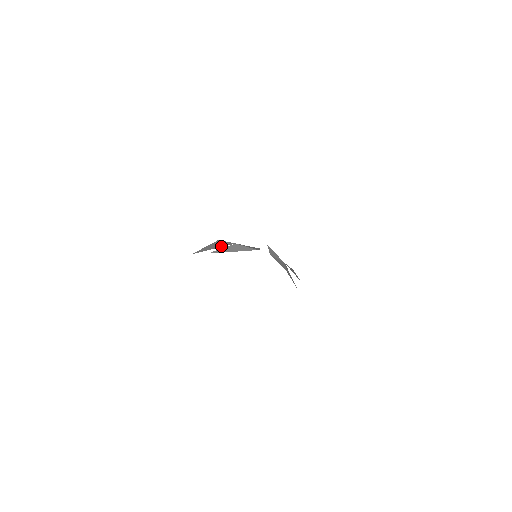
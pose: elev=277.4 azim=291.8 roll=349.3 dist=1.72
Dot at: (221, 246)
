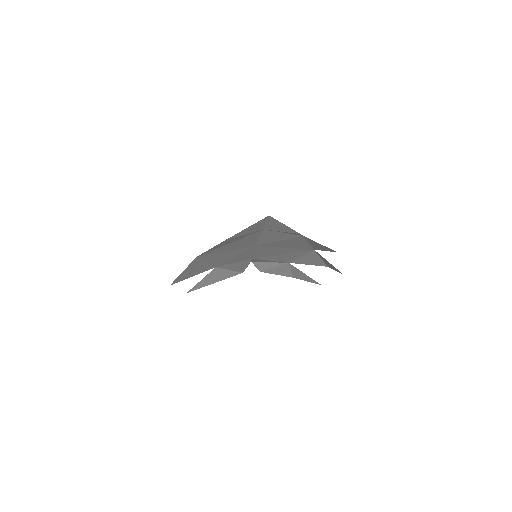
Dot at: (201, 271)
